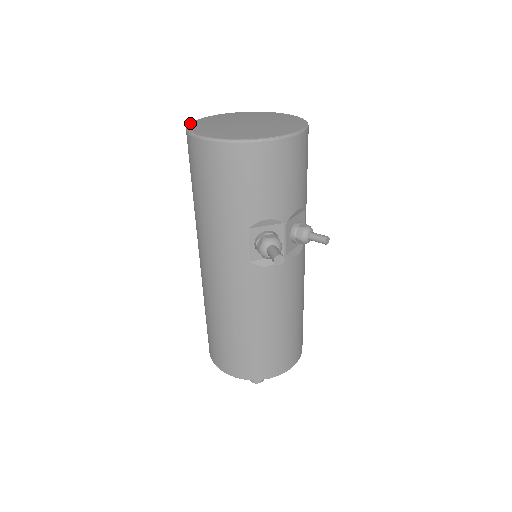
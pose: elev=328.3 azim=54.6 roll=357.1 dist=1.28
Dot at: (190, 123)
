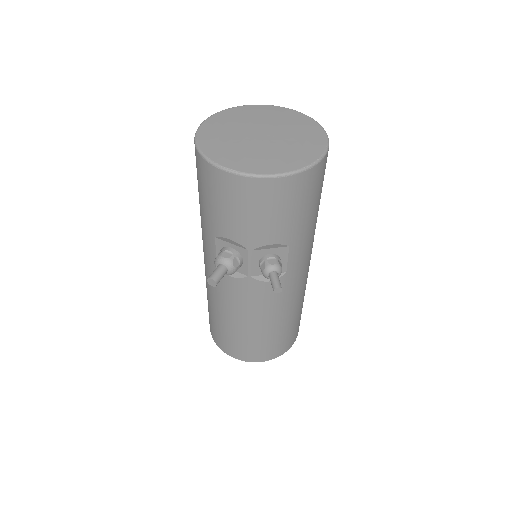
Dot at: (225, 109)
